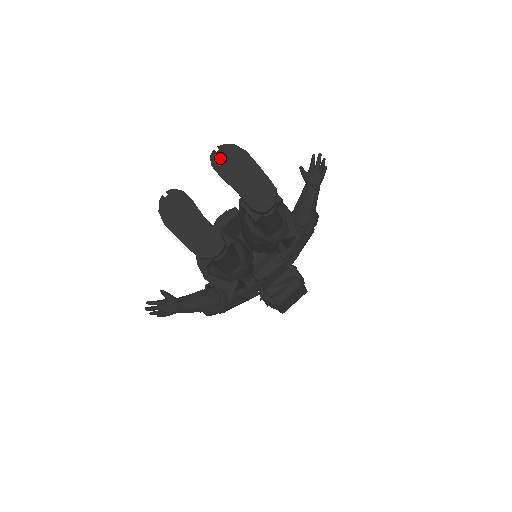
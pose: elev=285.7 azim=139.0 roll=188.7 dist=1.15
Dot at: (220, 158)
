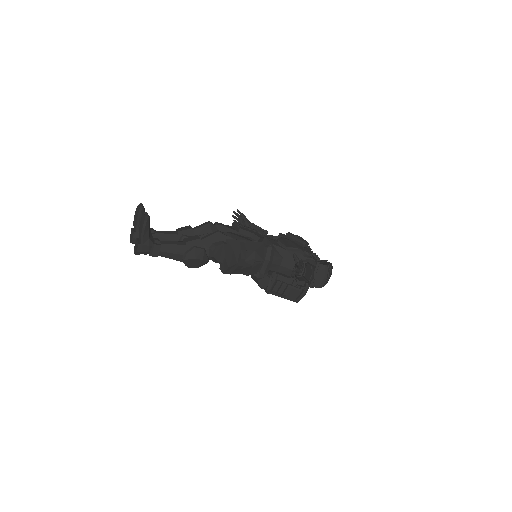
Dot at: (143, 218)
